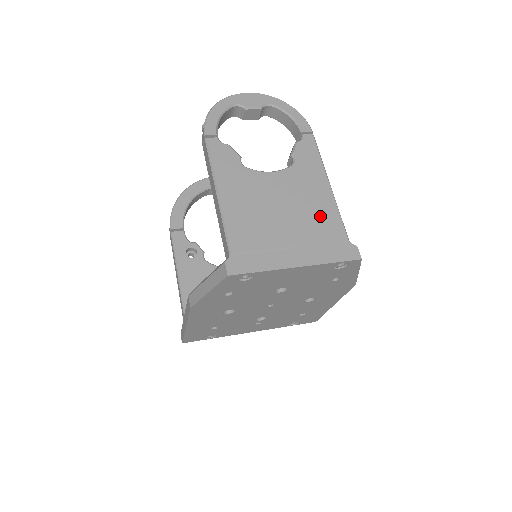
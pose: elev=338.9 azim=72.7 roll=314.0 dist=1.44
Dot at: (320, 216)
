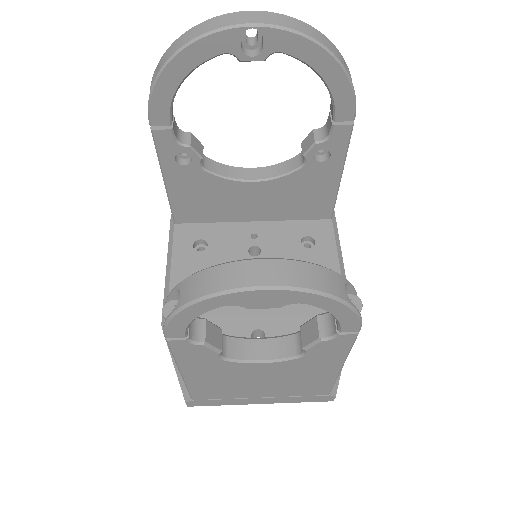
Dot at: (307, 385)
